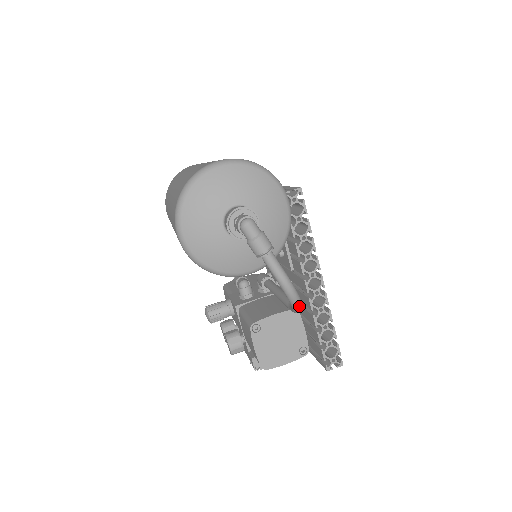
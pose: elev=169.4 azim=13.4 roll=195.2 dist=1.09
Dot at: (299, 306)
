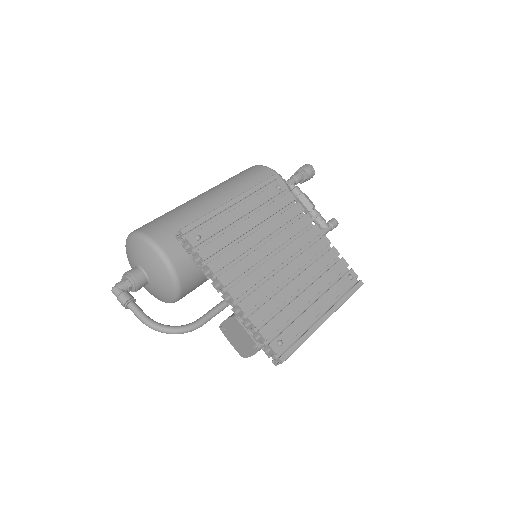
Dot at: (169, 333)
